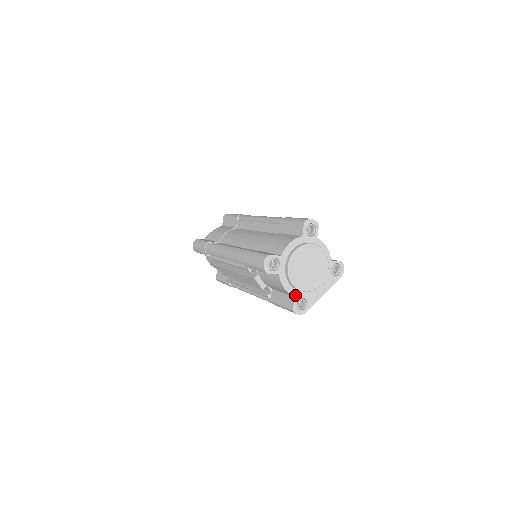
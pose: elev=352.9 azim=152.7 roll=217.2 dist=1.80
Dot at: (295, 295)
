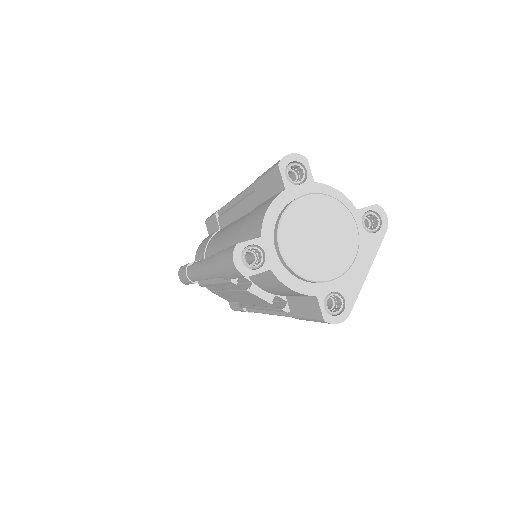
Dot at: (316, 293)
